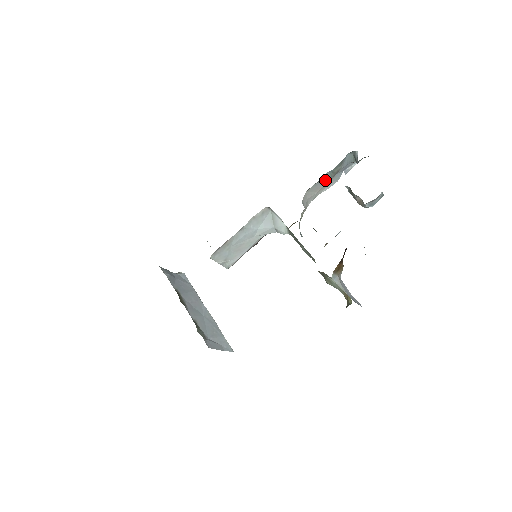
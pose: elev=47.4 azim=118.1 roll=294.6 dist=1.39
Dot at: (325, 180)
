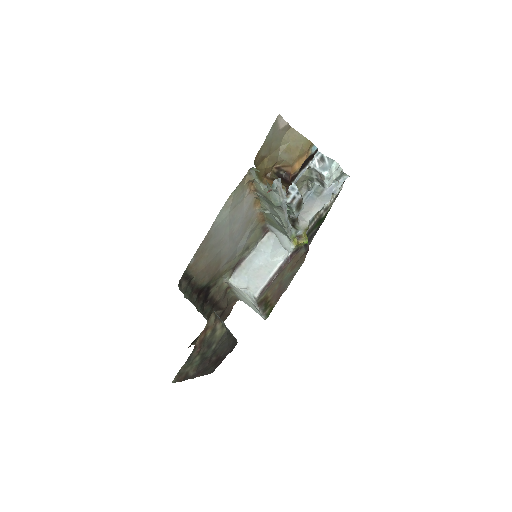
Dot at: (313, 200)
